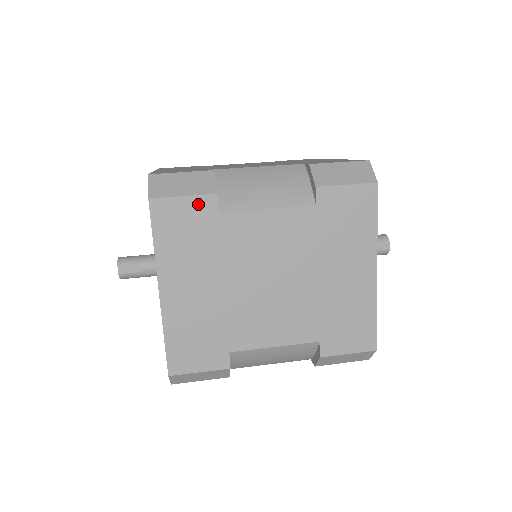
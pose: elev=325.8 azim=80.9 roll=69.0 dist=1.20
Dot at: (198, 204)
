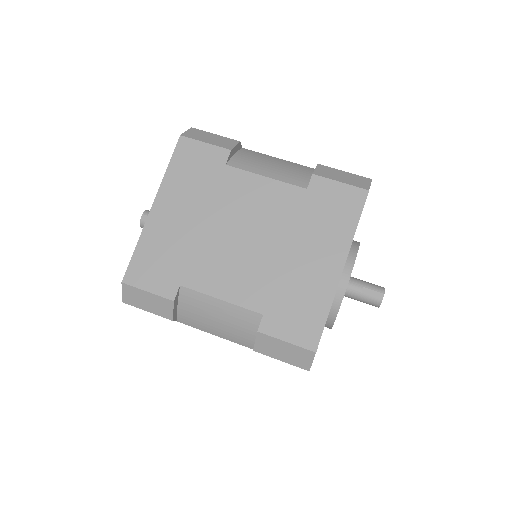
Dot at: (214, 152)
